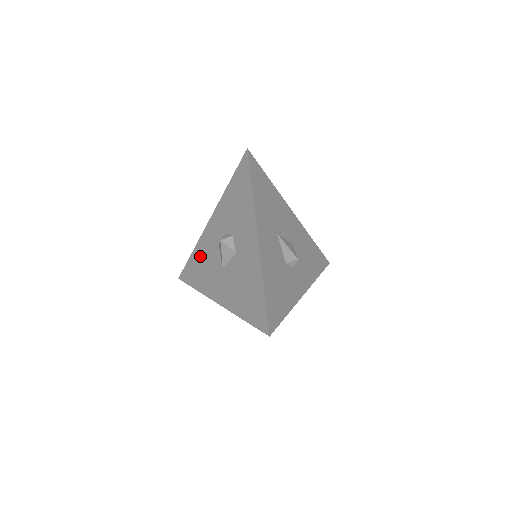
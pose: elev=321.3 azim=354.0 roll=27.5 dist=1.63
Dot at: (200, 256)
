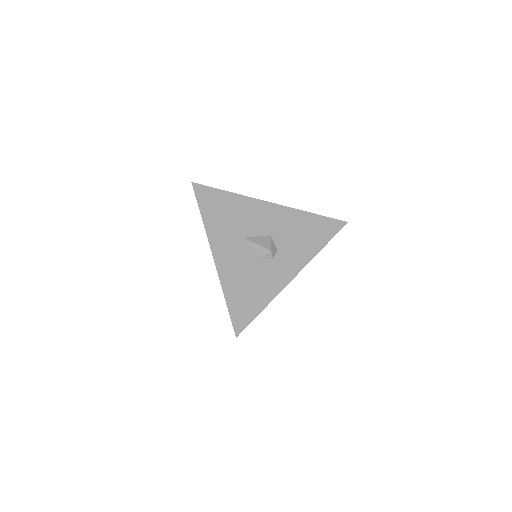
Dot at: occluded
